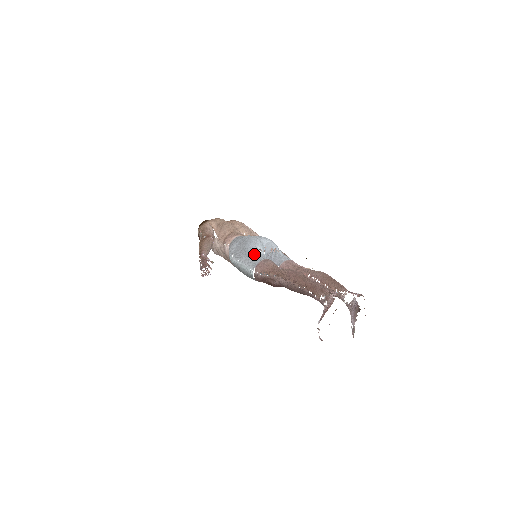
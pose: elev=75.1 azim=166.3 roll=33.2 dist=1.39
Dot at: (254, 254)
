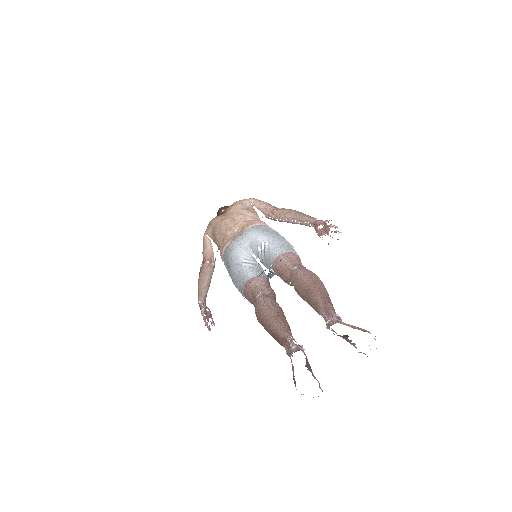
Dot at: (237, 276)
